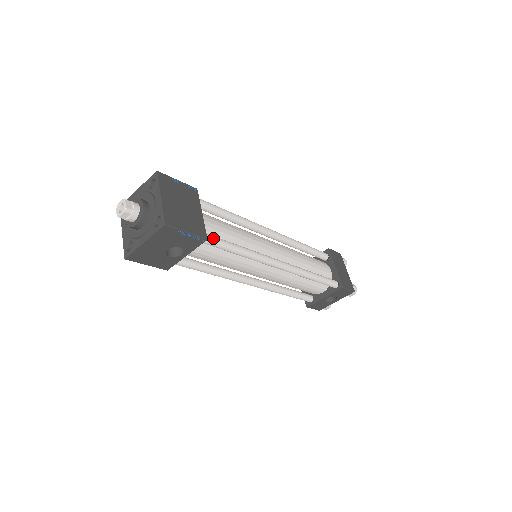
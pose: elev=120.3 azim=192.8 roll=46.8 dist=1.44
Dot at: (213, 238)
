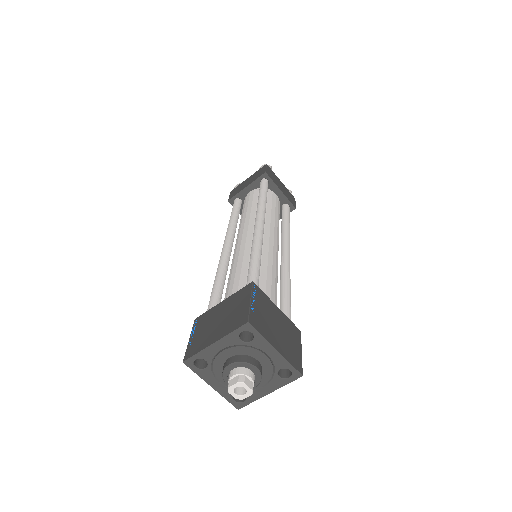
Dot at: (290, 317)
